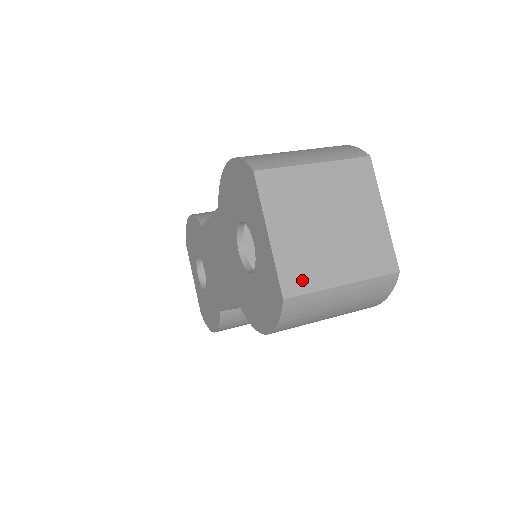
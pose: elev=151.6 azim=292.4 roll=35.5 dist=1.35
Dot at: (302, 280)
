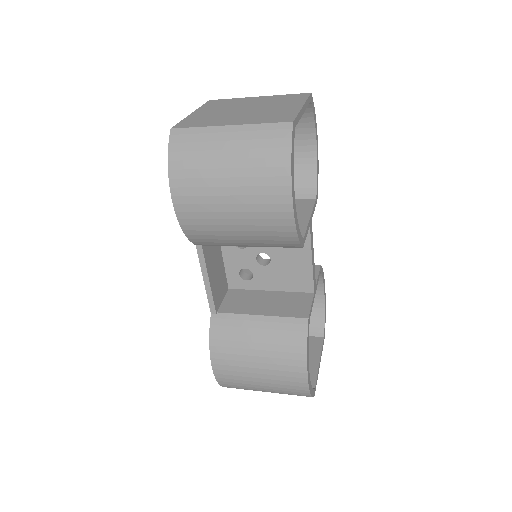
Dot at: (195, 124)
